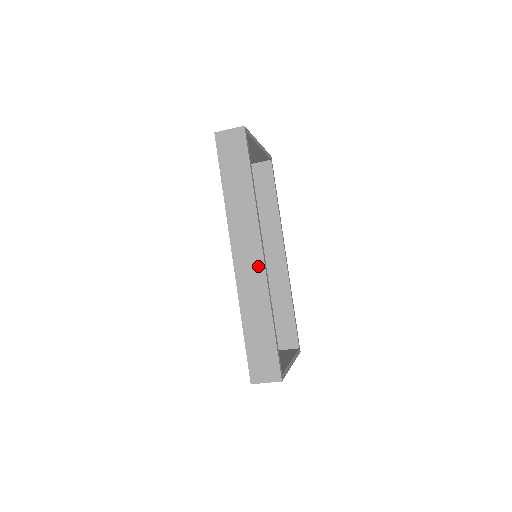
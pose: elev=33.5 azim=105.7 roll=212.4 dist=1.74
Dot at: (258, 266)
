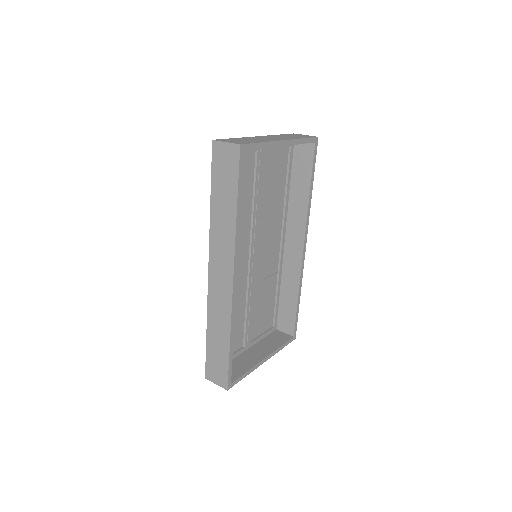
Dot at: (227, 291)
